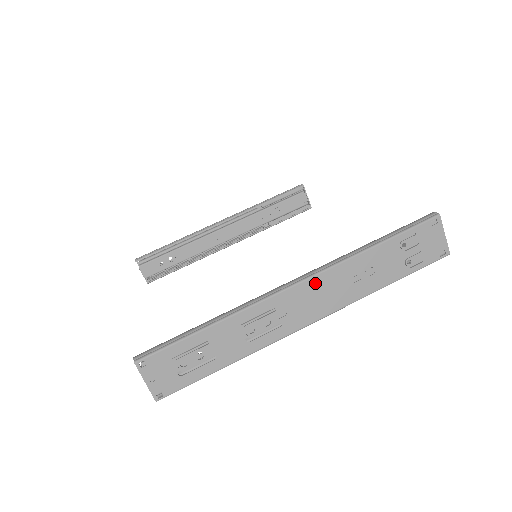
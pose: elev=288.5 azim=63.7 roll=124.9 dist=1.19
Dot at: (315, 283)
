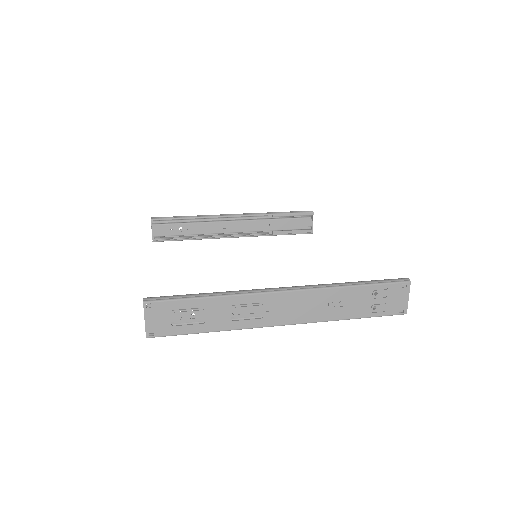
Dot at: (300, 296)
